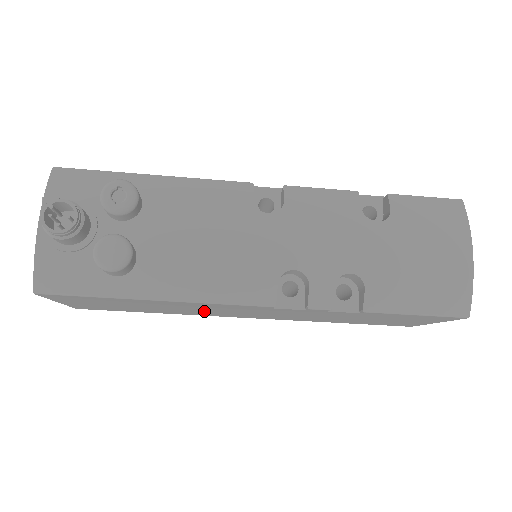
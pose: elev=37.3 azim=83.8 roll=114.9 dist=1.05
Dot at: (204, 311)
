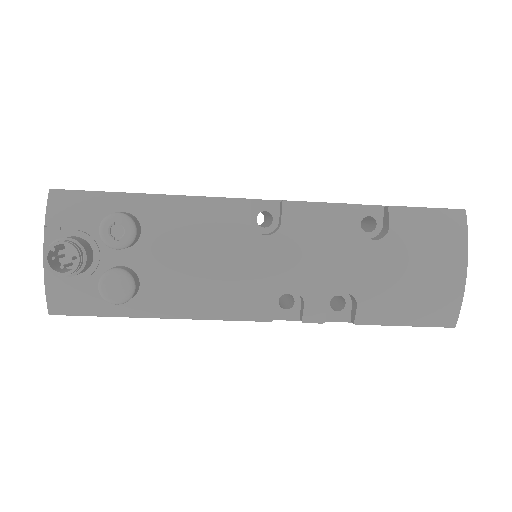
Dot at: occluded
